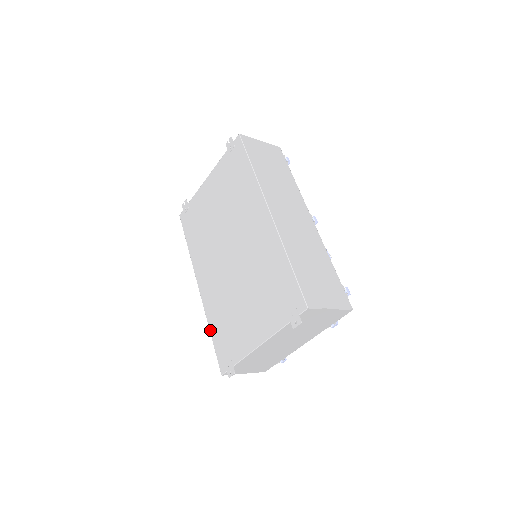
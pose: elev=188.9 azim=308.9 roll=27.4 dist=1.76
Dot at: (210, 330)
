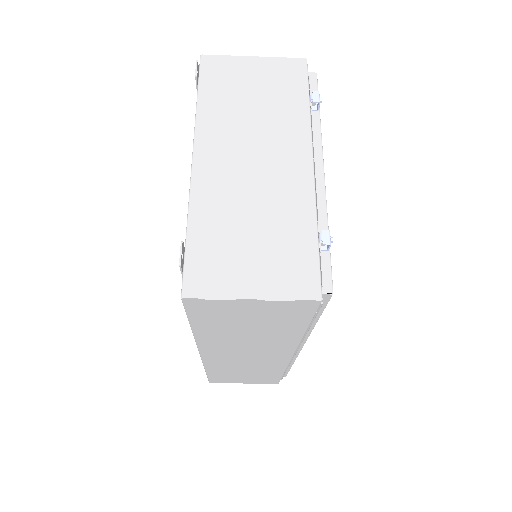
Dot at: occluded
